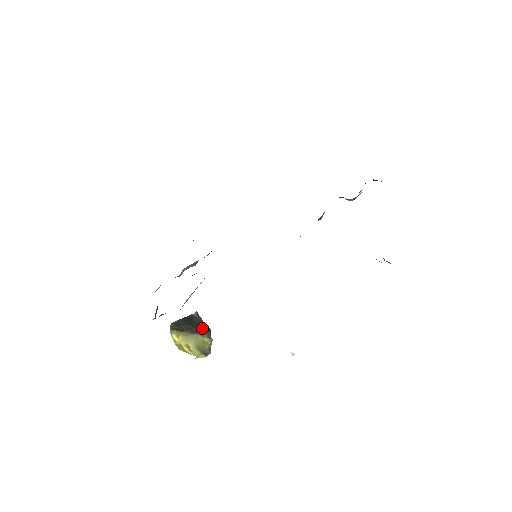
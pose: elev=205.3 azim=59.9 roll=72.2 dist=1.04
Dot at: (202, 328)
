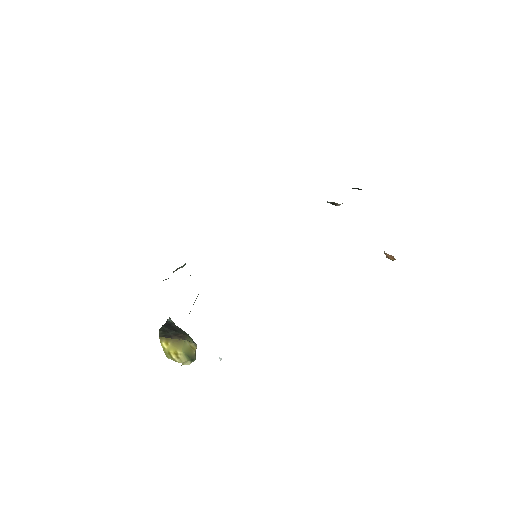
Dot at: (185, 333)
